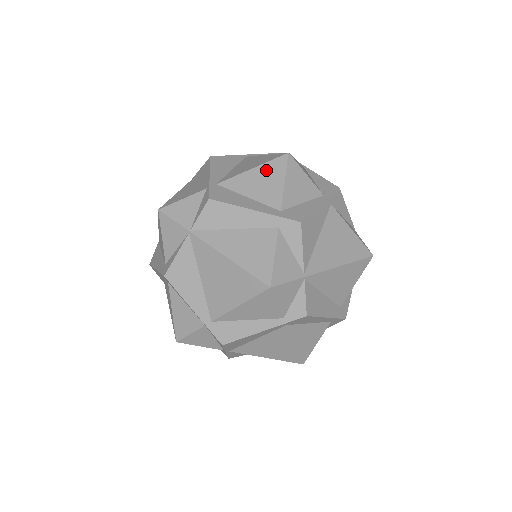
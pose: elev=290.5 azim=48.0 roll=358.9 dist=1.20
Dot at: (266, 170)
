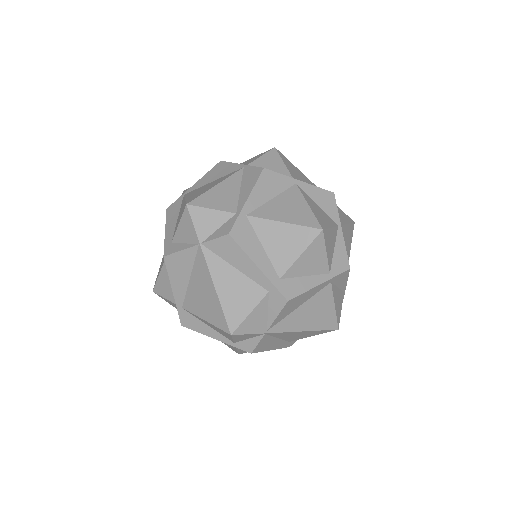
Dot at: (294, 233)
